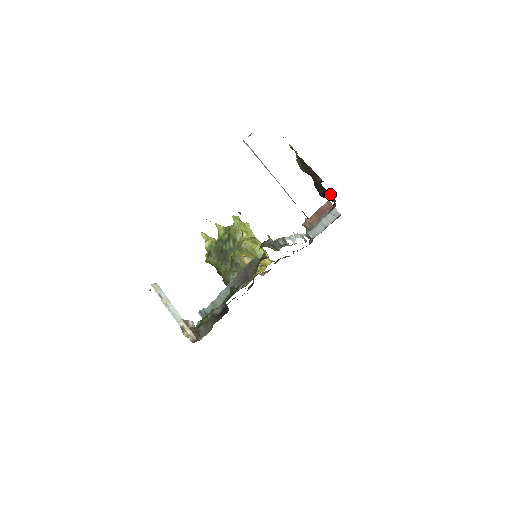
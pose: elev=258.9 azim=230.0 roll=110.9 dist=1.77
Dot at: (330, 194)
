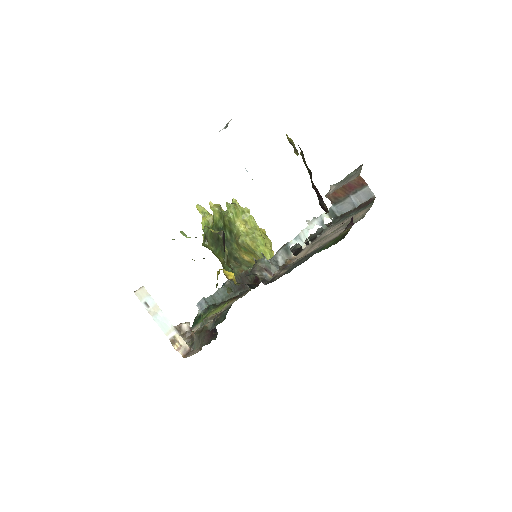
Dot at: occluded
